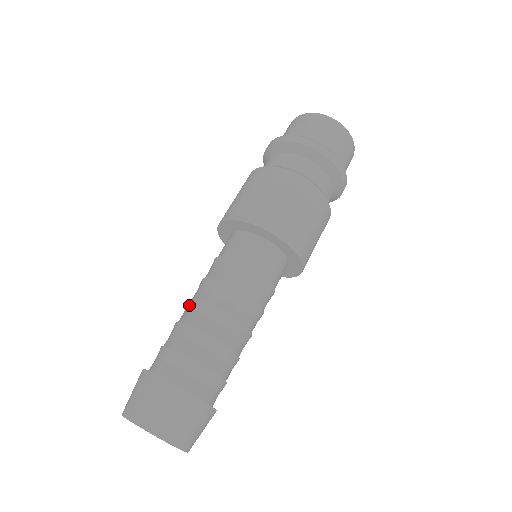
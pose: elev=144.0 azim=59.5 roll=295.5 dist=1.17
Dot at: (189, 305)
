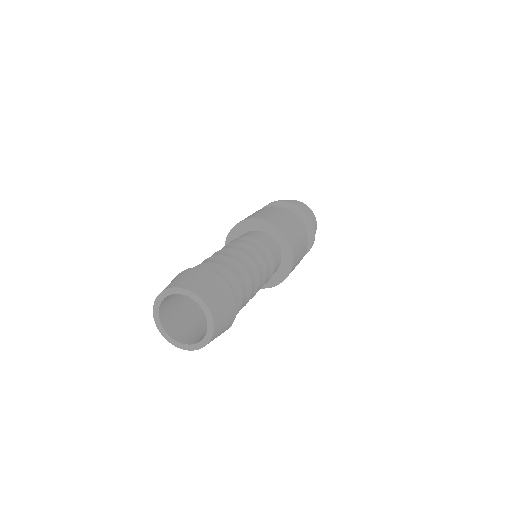
Dot at: occluded
